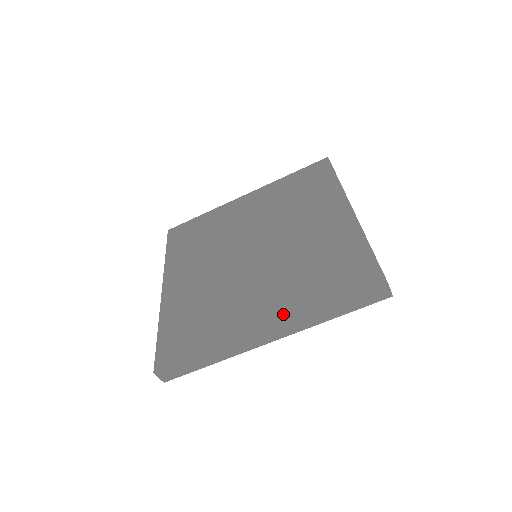
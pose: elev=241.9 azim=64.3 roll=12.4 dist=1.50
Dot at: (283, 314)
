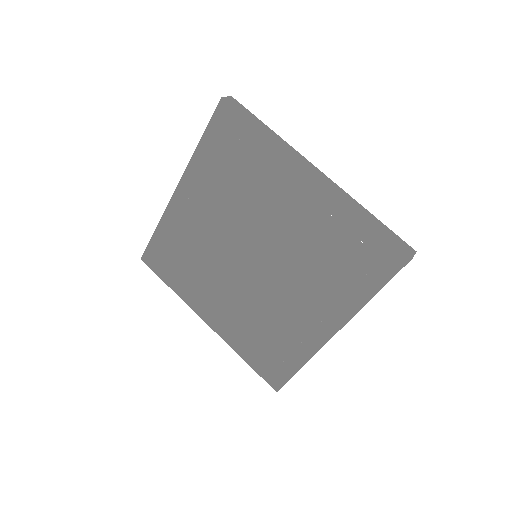
Dot at: (339, 317)
